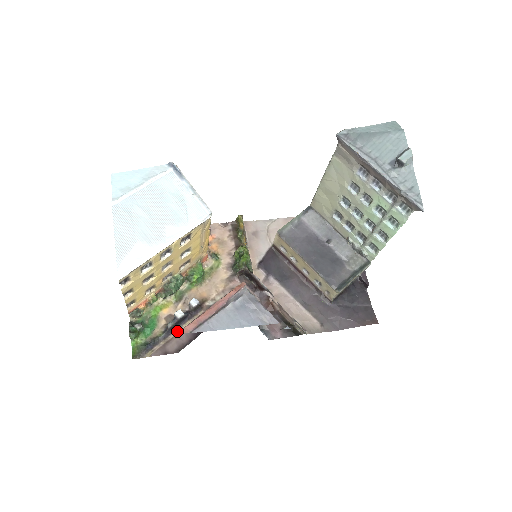
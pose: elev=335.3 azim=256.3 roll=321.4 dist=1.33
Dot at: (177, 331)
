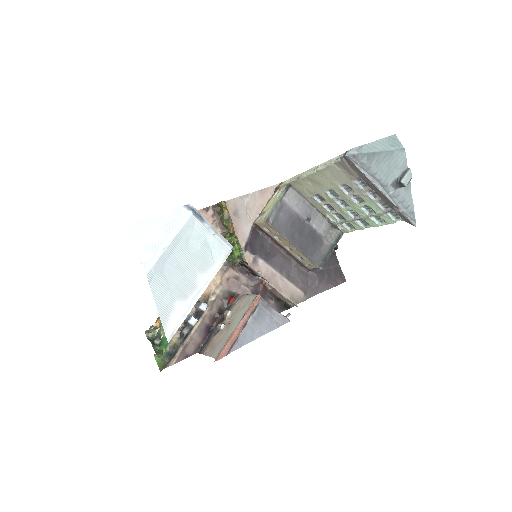
Dot at: (191, 333)
